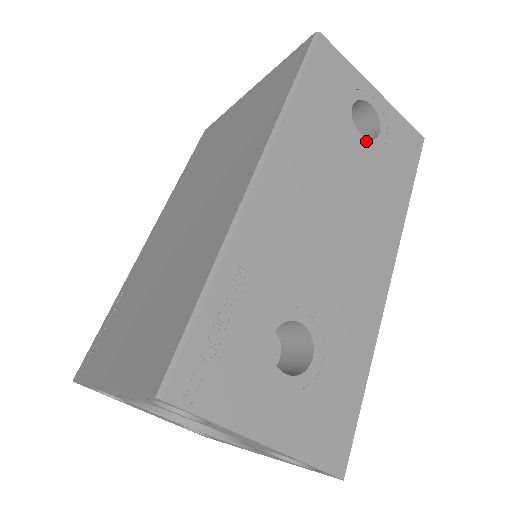
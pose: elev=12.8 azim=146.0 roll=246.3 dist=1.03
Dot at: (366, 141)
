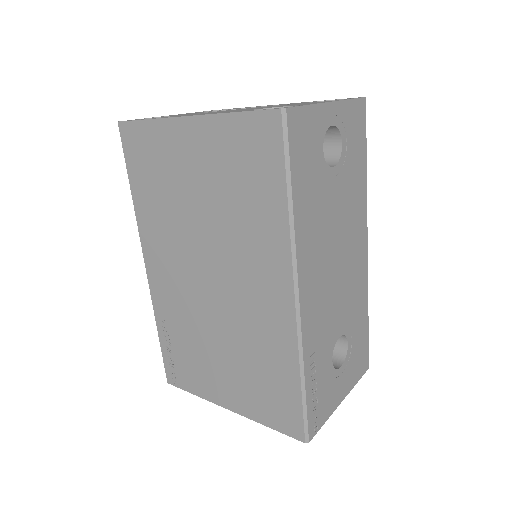
Dot at: (337, 167)
